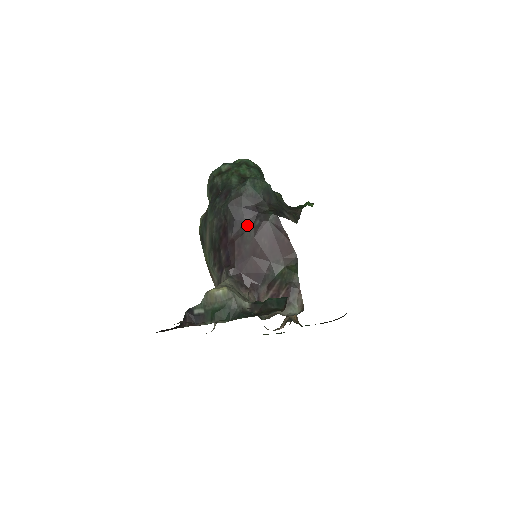
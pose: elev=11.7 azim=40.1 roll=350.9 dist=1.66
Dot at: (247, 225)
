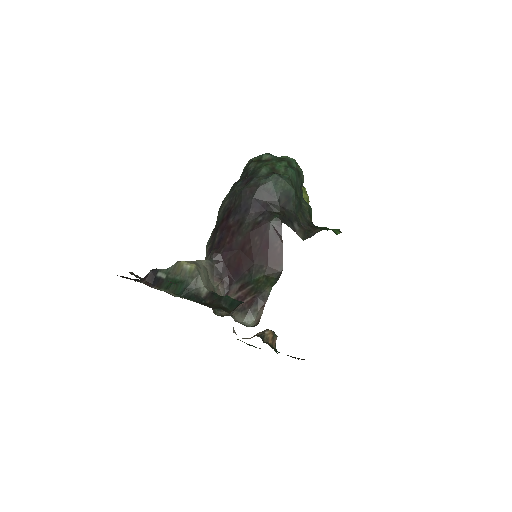
Dot at: (249, 217)
